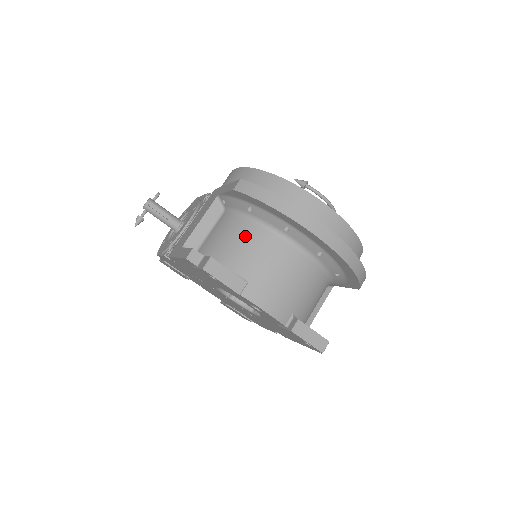
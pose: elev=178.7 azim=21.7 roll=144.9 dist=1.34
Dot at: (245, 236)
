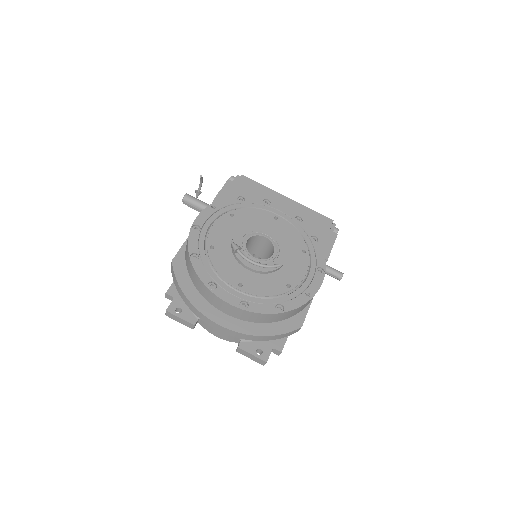
Dot at: occluded
